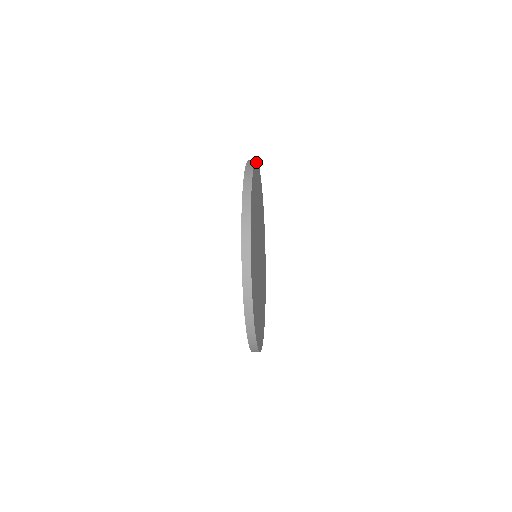
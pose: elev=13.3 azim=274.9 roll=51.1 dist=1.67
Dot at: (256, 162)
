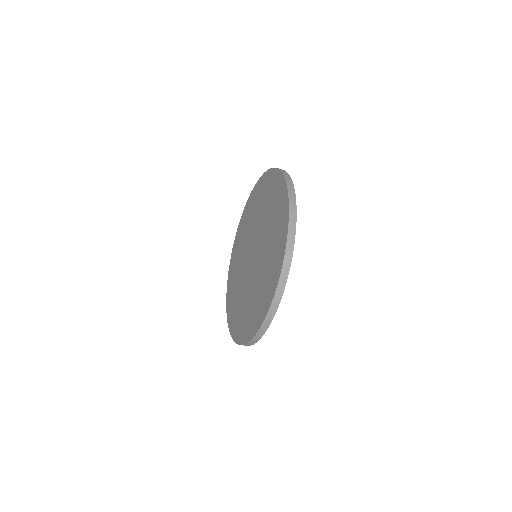
Dot at: (292, 184)
